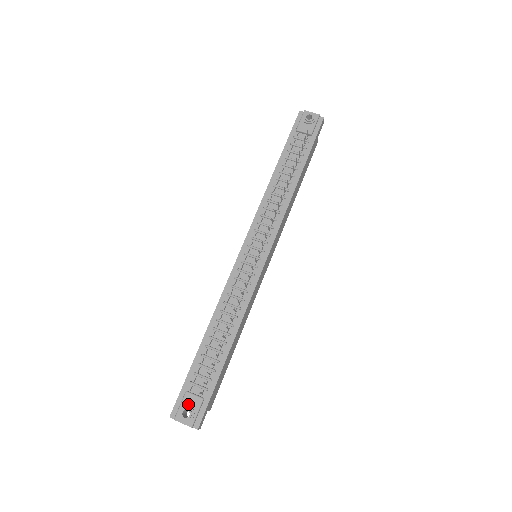
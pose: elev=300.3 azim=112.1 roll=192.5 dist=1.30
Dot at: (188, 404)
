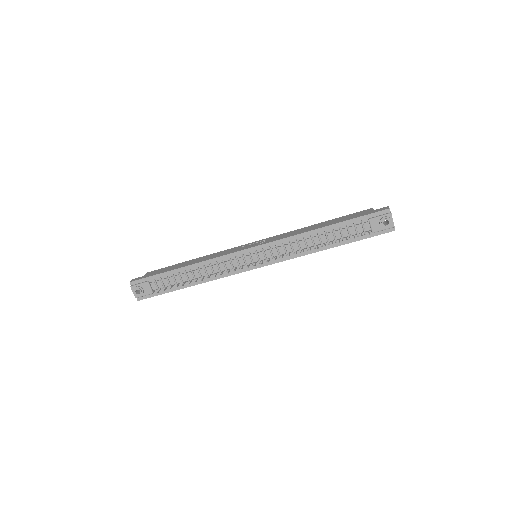
Dot at: (143, 288)
